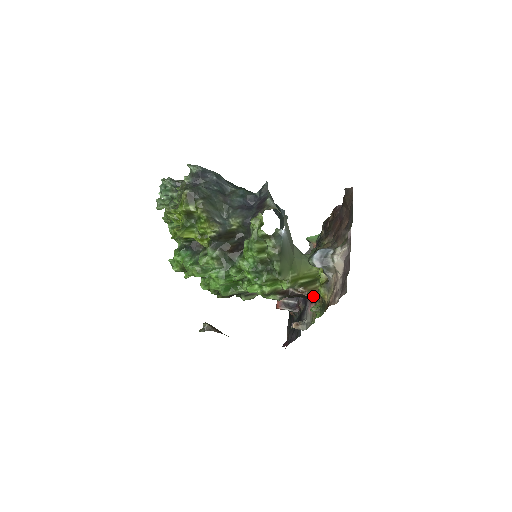
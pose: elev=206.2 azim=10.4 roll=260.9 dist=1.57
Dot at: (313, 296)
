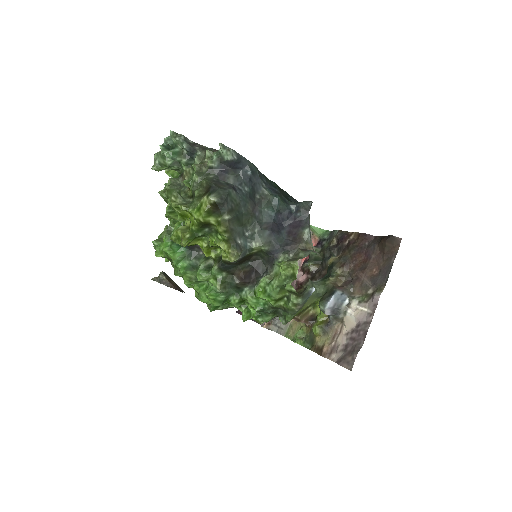
Dot at: (303, 322)
